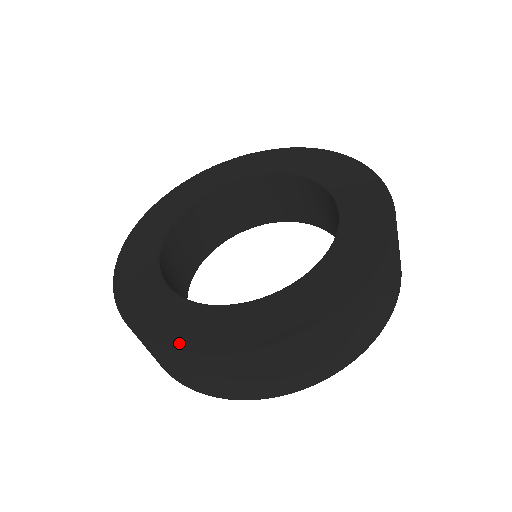
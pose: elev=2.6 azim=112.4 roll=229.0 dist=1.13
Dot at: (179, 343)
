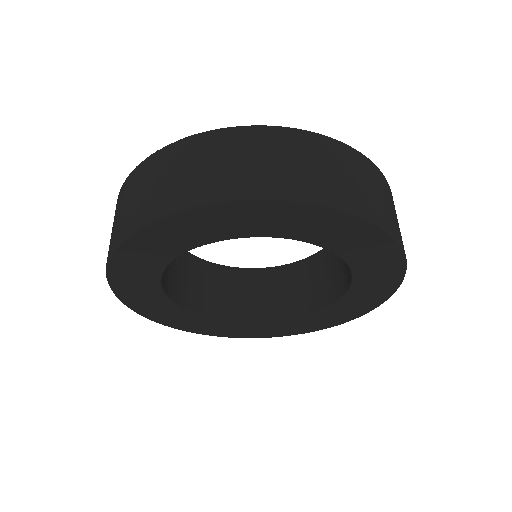
Dot at: occluded
